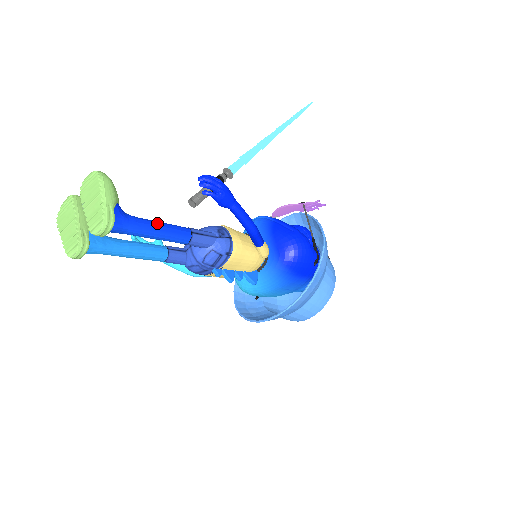
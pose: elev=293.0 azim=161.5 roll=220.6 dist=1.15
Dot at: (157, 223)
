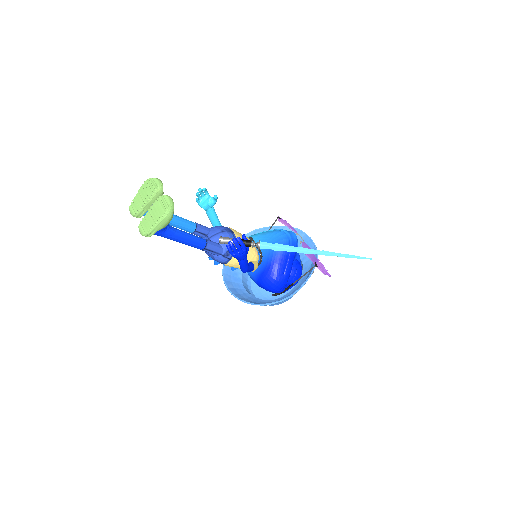
Dot at: (184, 239)
